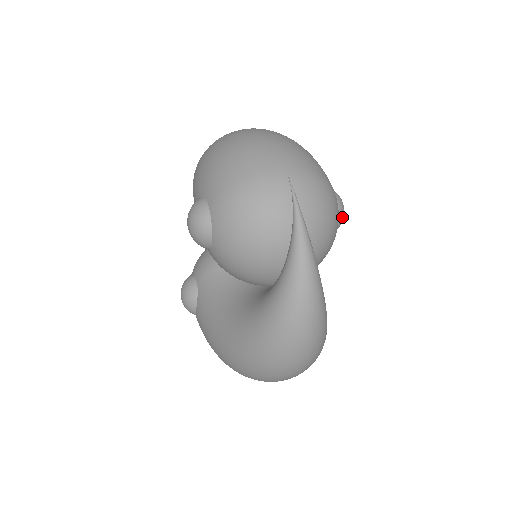
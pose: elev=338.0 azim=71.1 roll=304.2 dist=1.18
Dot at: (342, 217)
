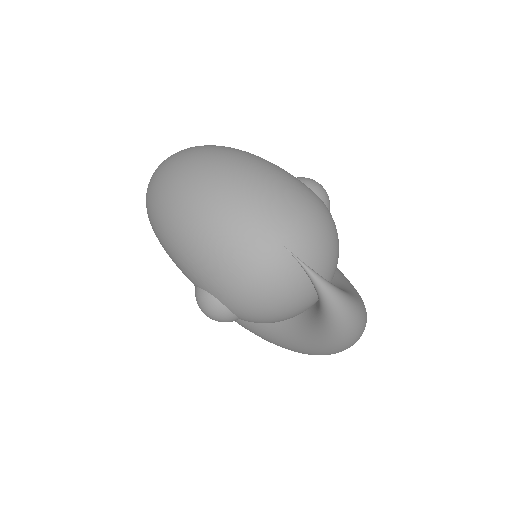
Dot at: (329, 203)
